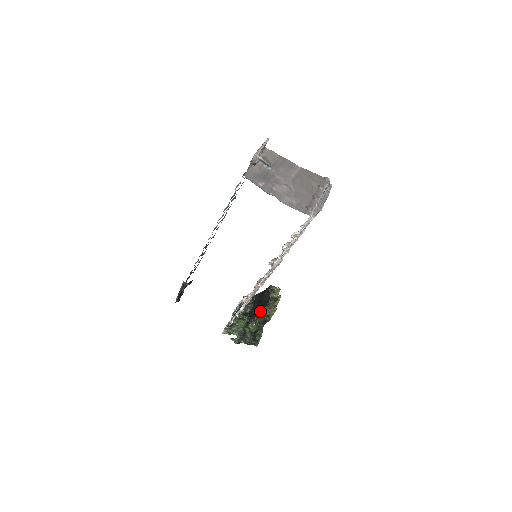
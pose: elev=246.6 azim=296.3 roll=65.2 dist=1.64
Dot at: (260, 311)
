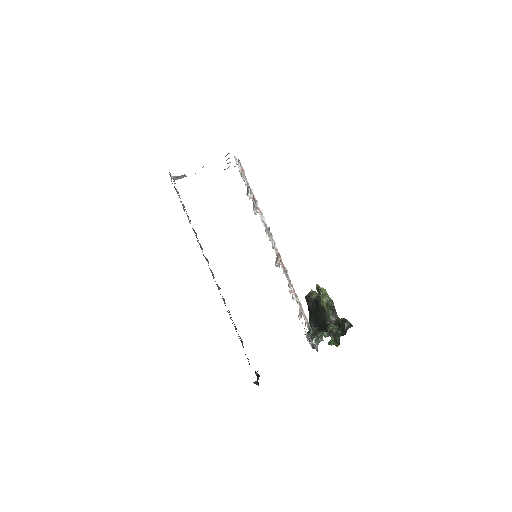
Dot at: (322, 314)
